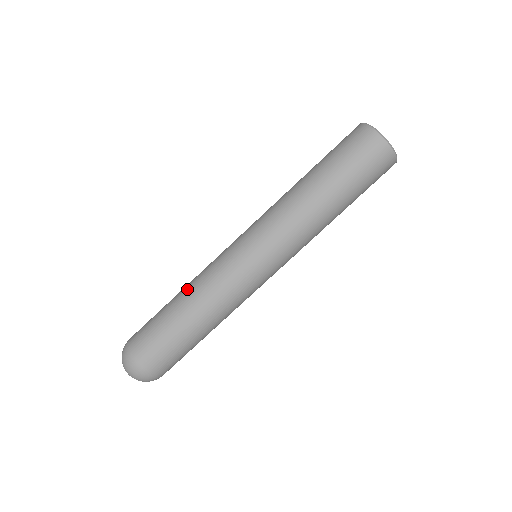
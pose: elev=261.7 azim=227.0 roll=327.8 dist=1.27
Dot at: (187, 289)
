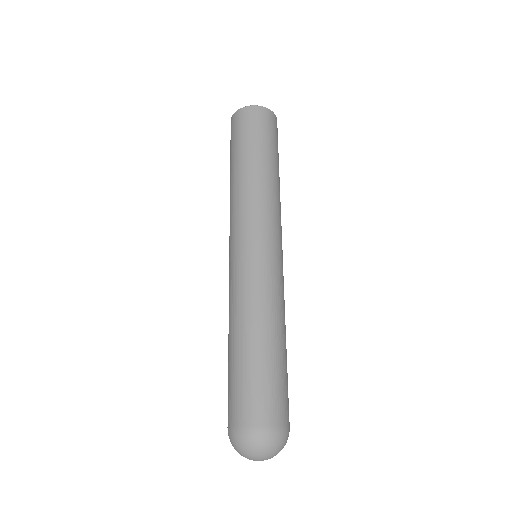
Dot at: occluded
